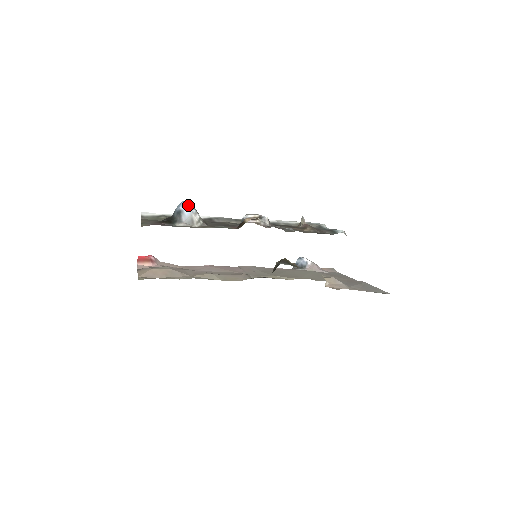
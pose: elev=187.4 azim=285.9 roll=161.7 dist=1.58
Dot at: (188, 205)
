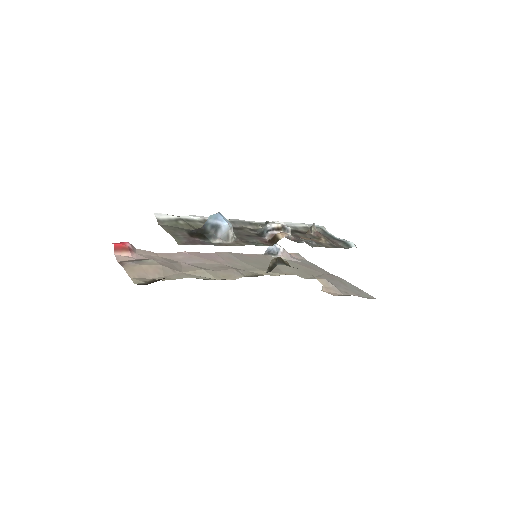
Dot at: (224, 218)
